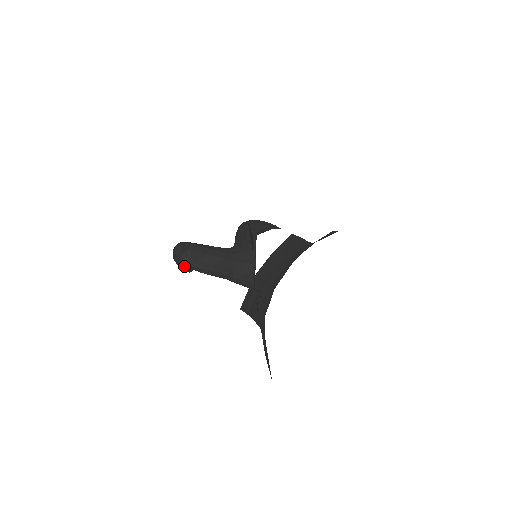
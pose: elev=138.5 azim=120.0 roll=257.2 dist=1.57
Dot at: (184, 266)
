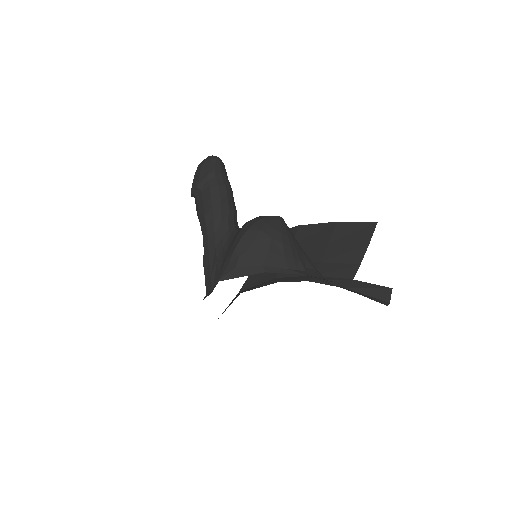
Dot at: (193, 196)
